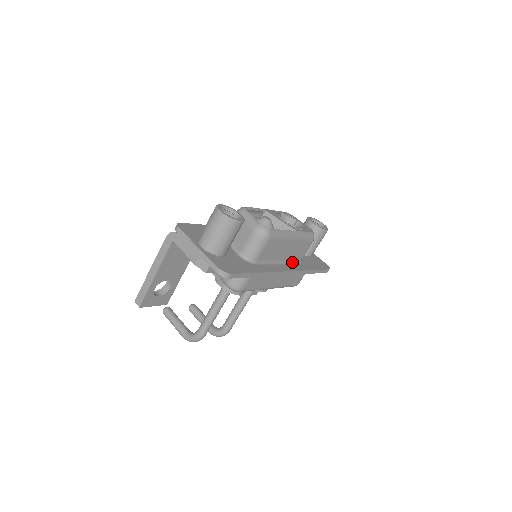
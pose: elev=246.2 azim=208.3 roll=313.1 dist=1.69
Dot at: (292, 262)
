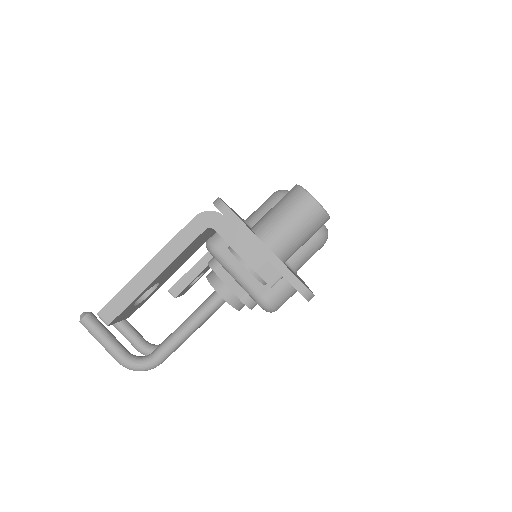
Dot at: occluded
